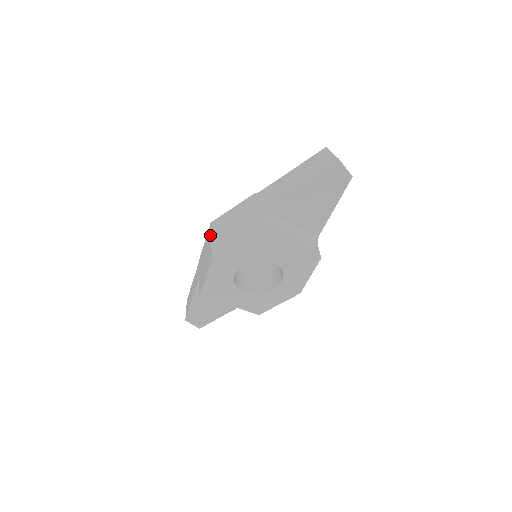
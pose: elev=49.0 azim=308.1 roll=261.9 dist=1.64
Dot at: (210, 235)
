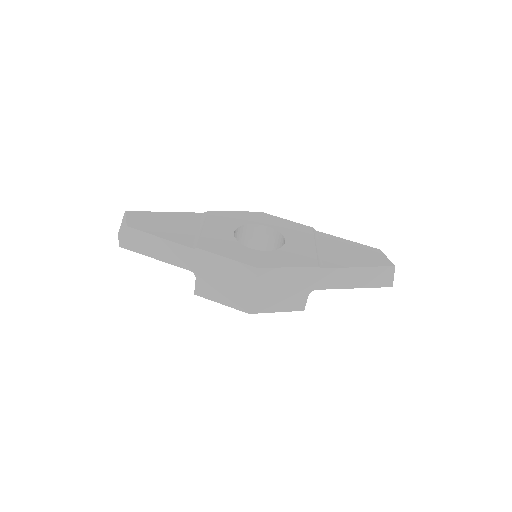
Dot at: (253, 283)
